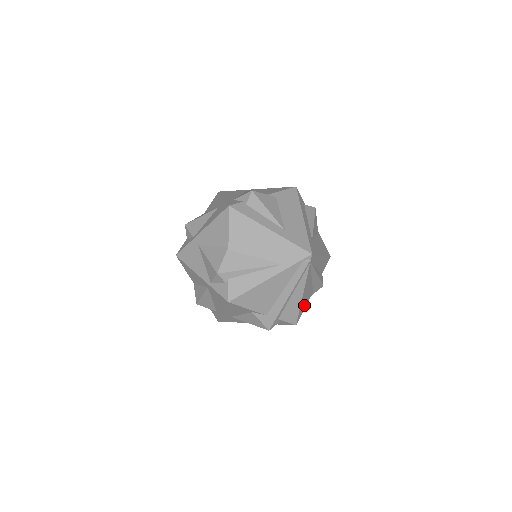
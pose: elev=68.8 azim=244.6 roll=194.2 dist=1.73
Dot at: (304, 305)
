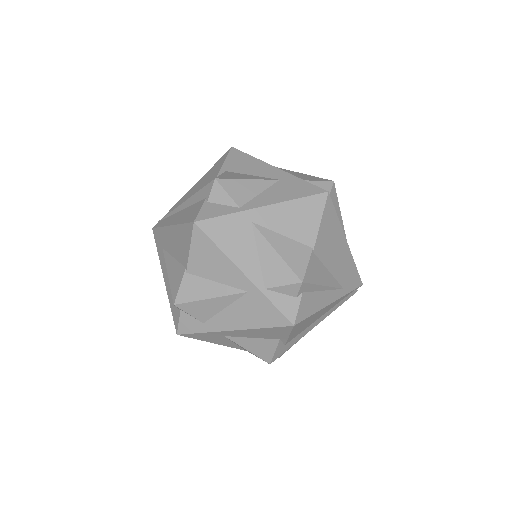
Dot at: occluded
